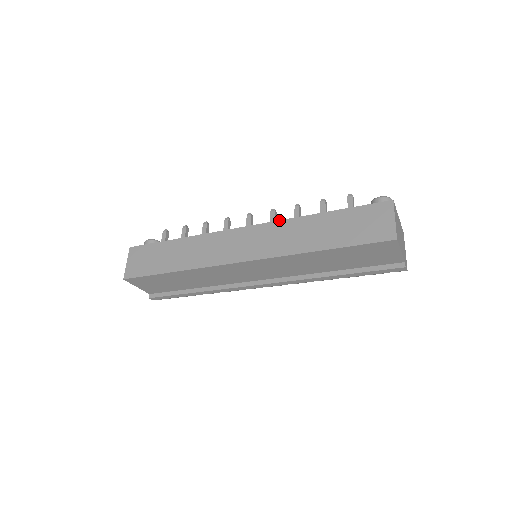
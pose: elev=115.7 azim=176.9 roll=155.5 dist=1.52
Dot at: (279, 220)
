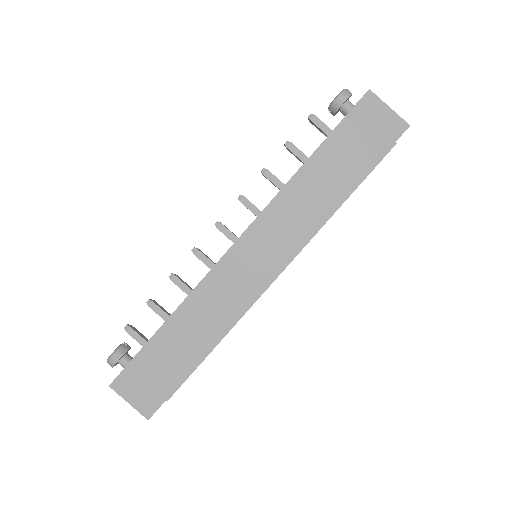
Dot at: occluded
